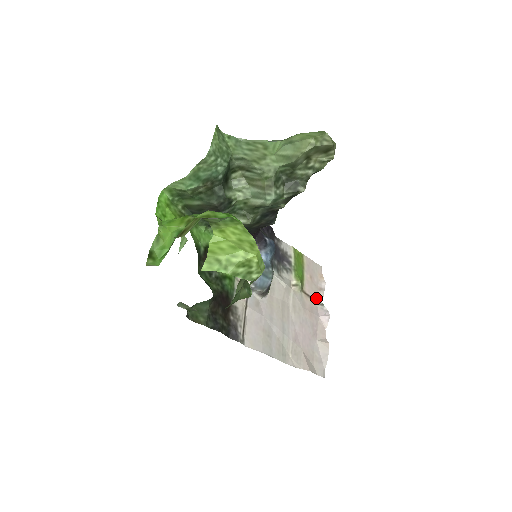
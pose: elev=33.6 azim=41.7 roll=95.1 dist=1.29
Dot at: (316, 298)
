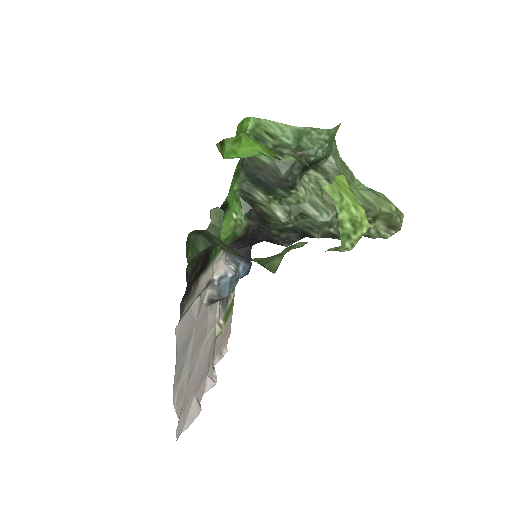
Dot at: (215, 357)
